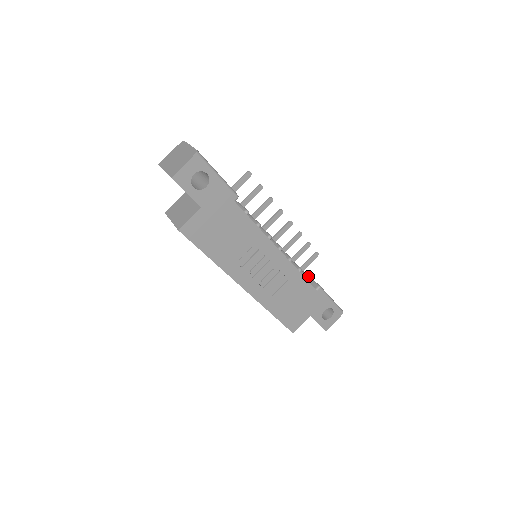
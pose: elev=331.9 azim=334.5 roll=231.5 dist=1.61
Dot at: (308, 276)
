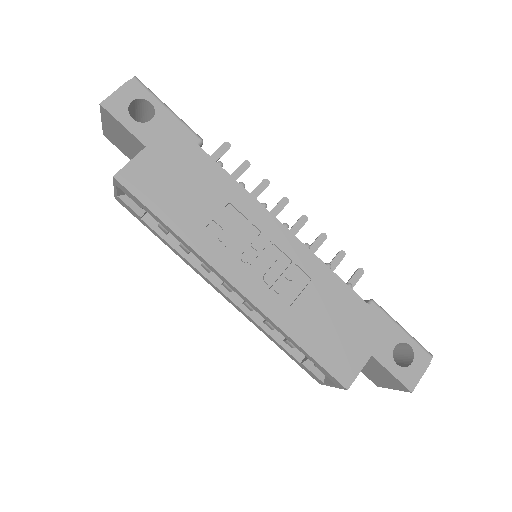
Dot at: occluded
